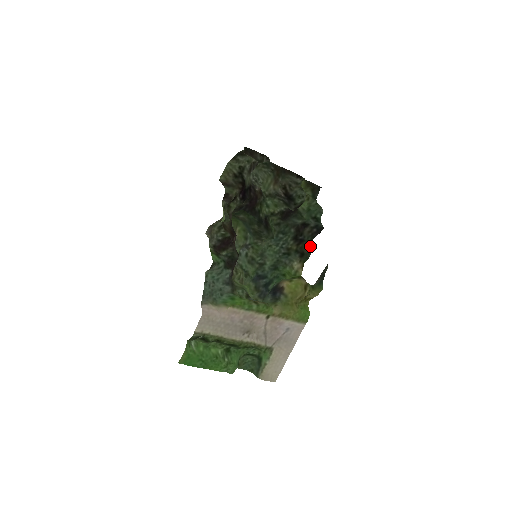
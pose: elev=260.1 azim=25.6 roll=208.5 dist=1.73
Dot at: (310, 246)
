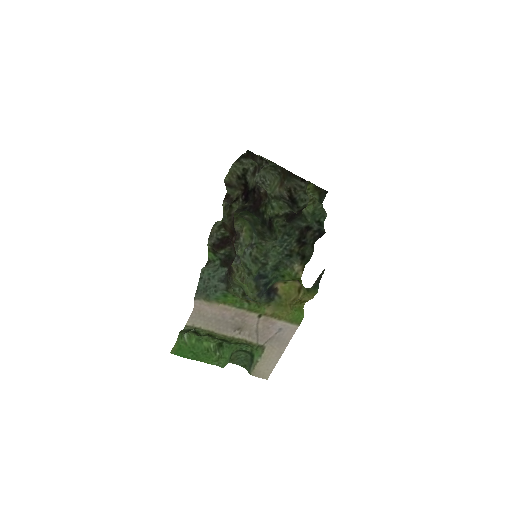
Dot at: (311, 249)
